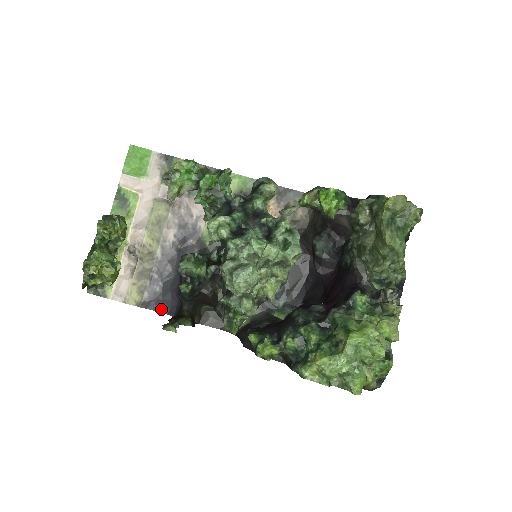
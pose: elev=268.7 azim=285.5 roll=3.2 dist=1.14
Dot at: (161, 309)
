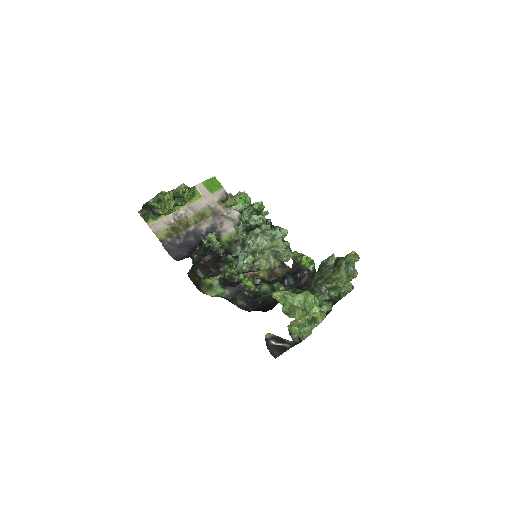
Dot at: (171, 253)
